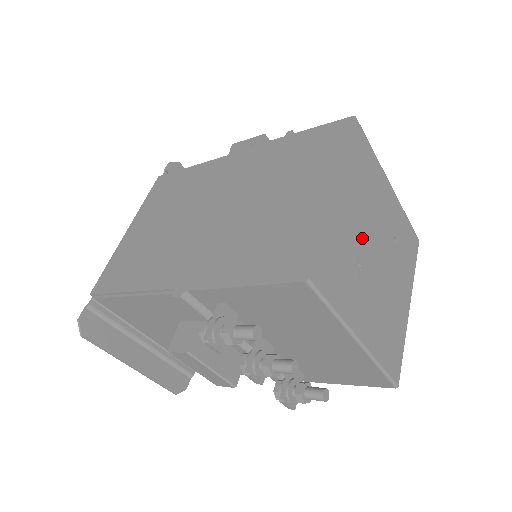
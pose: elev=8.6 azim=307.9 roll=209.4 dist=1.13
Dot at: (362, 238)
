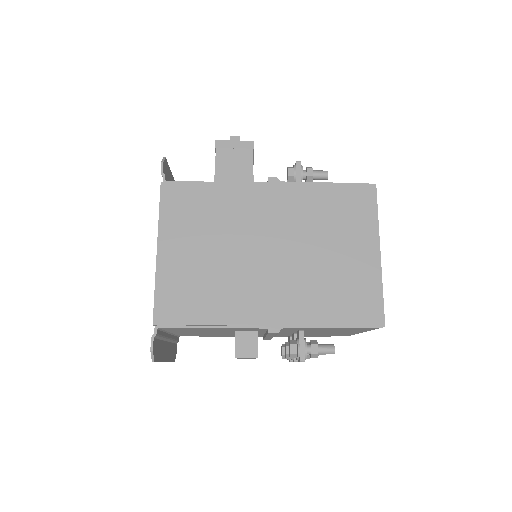
Dot at: occluded
